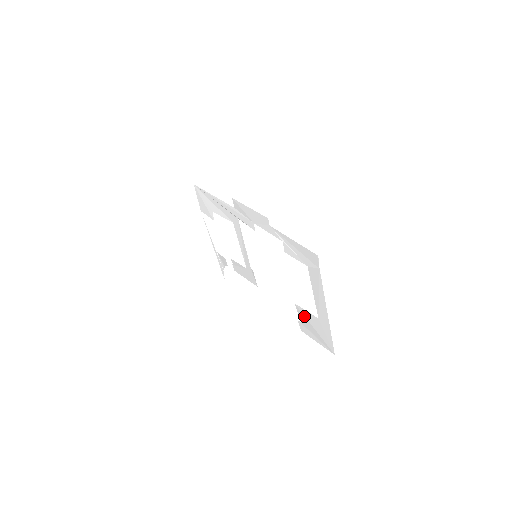
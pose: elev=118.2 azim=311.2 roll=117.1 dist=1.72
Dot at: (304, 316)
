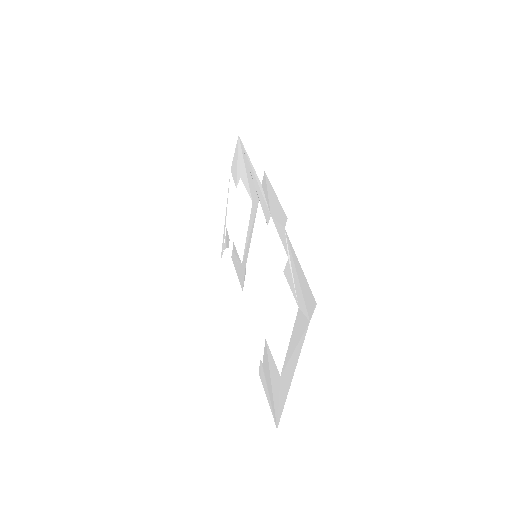
Dot at: (268, 361)
